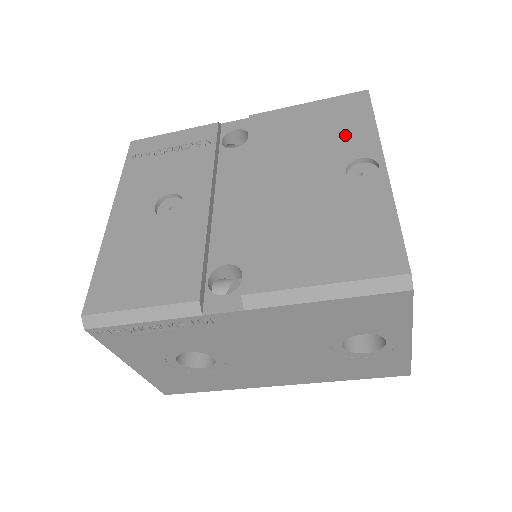
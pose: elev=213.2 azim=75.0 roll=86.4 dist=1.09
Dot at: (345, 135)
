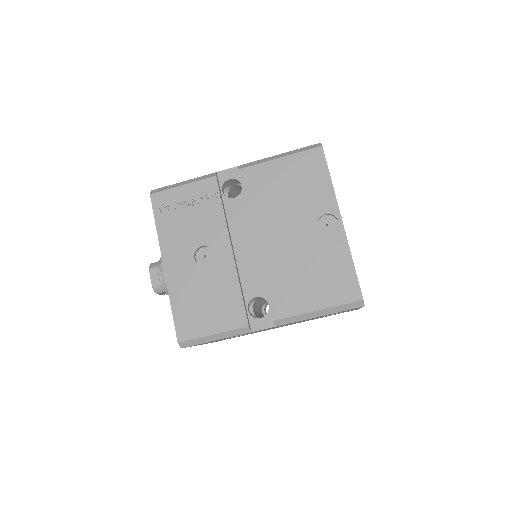
Dot at: (313, 192)
